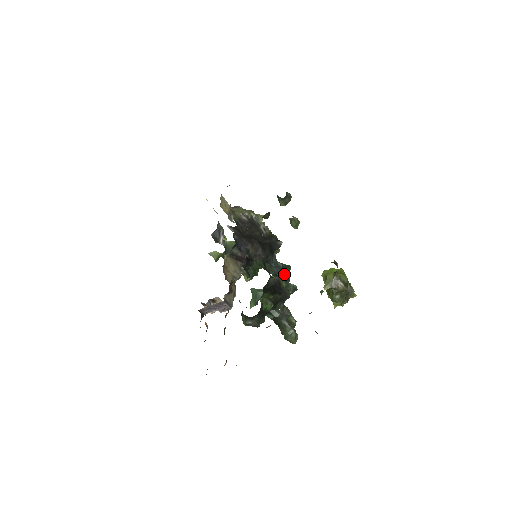
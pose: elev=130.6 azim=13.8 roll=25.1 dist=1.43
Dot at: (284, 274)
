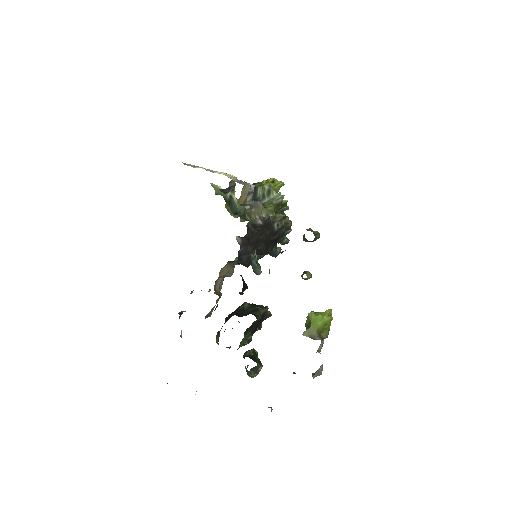
Dot at: (281, 237)
